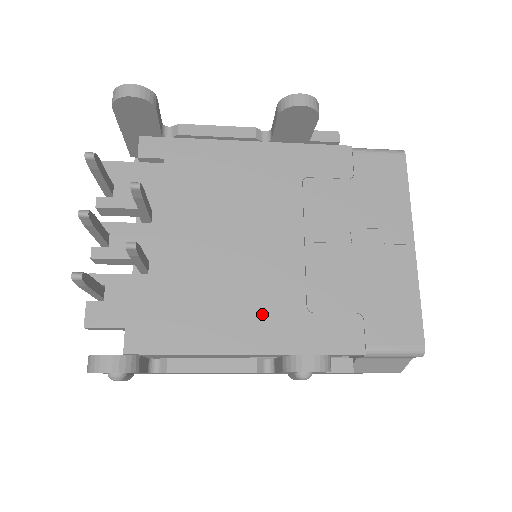
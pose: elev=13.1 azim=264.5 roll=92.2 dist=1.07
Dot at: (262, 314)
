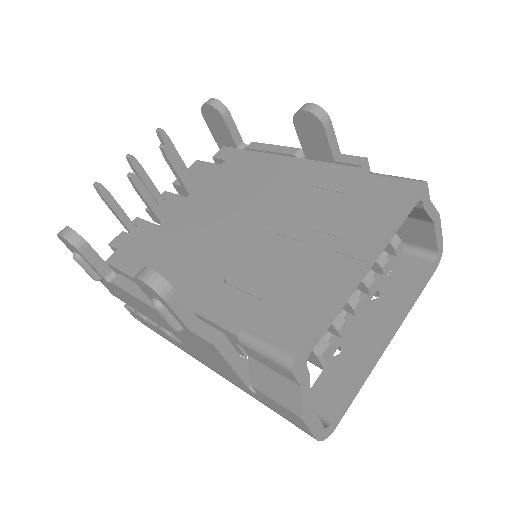
Dot at: (192, 270)
